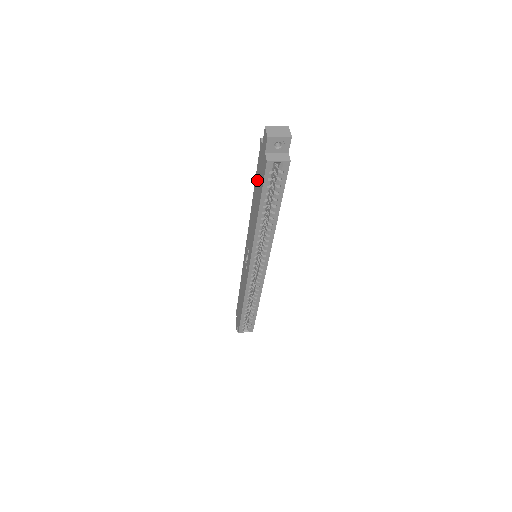
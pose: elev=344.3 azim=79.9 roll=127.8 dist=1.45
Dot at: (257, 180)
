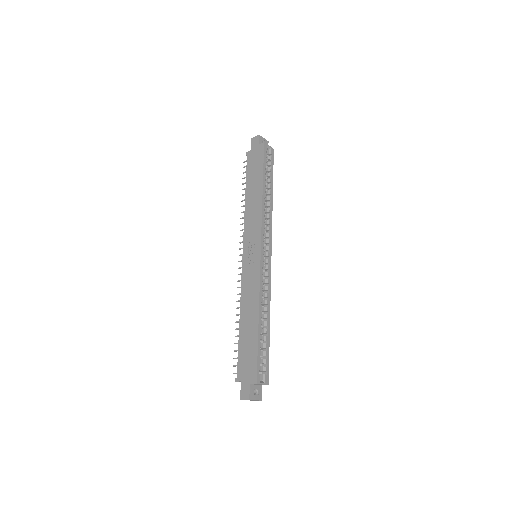
Dot at: (251, 175)
